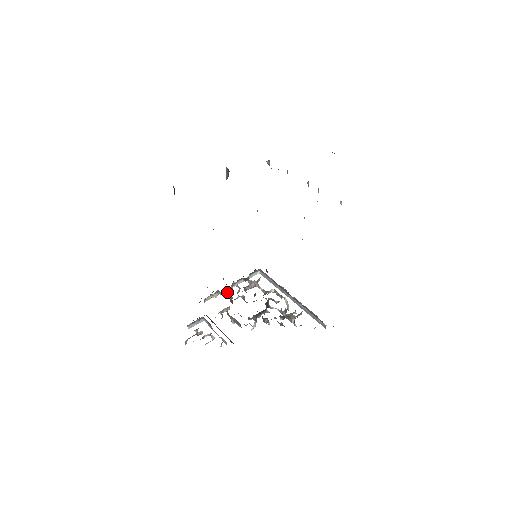
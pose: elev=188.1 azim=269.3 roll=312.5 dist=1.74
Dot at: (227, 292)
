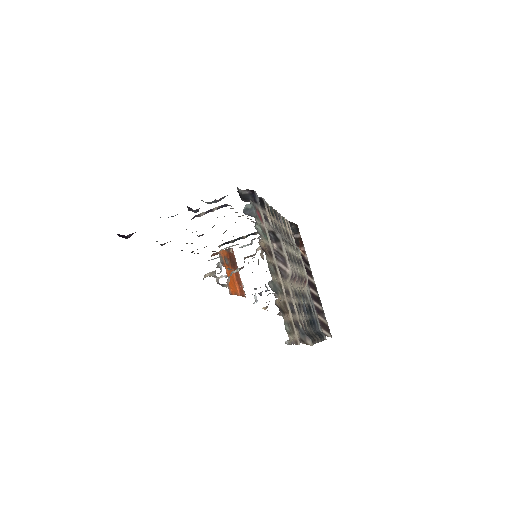
Dot at: occluded
